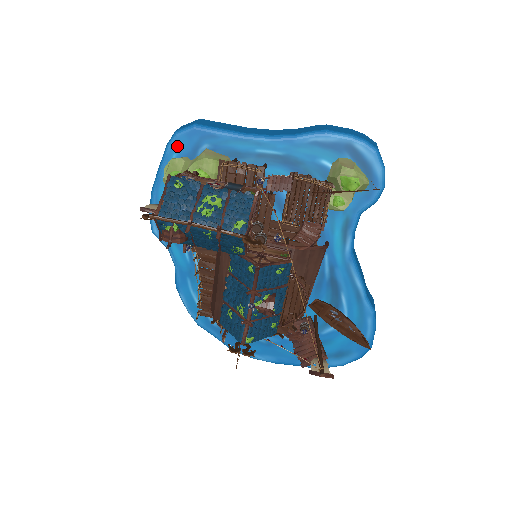
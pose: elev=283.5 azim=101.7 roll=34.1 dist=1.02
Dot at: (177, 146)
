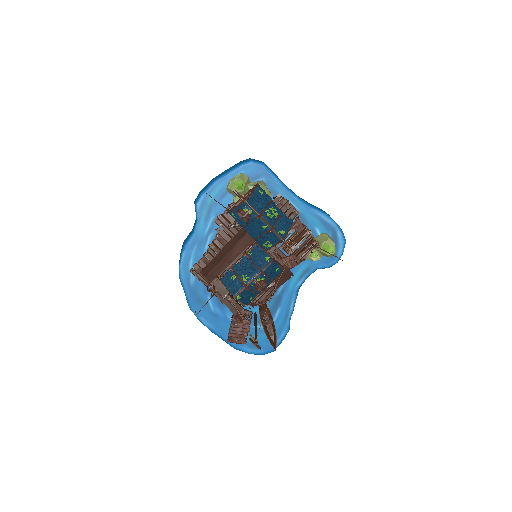
Dot at: (248, 168)
